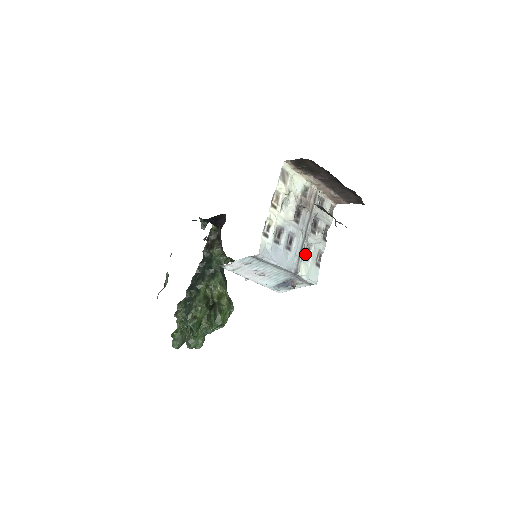
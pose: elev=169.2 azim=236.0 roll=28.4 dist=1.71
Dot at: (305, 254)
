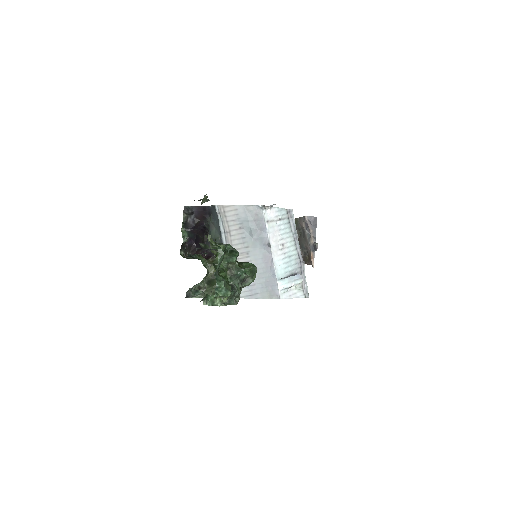
Dot at: occluded
